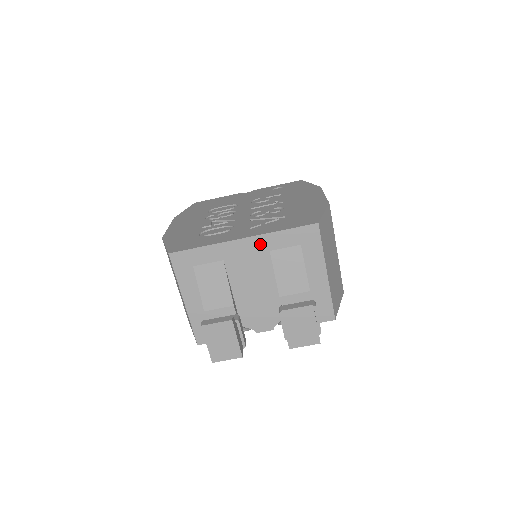
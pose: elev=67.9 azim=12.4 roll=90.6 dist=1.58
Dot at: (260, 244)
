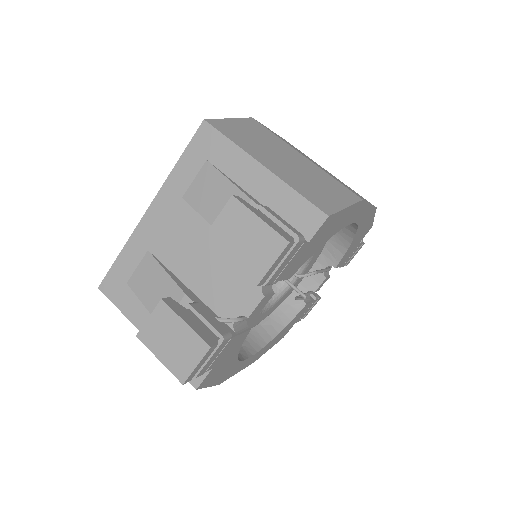
Dot at: (168, 199)
